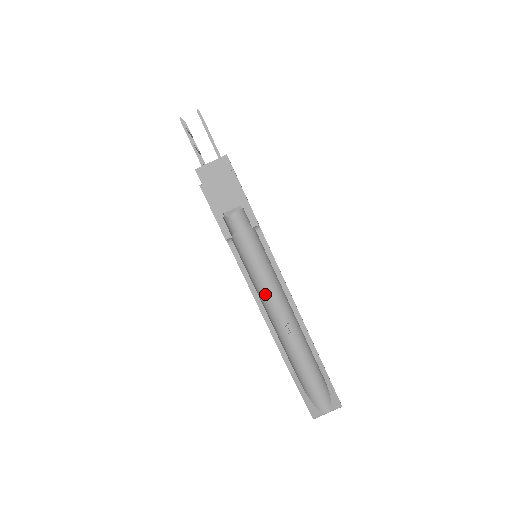
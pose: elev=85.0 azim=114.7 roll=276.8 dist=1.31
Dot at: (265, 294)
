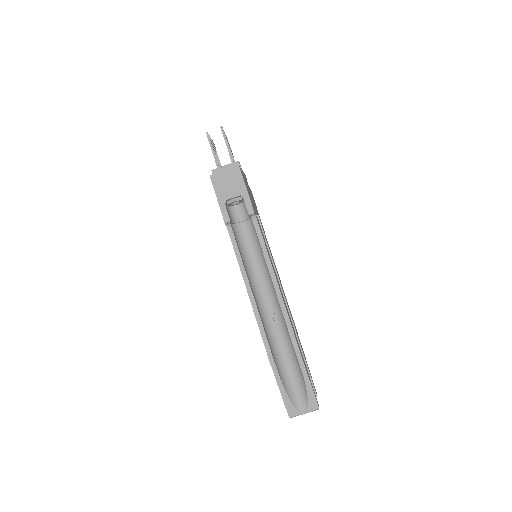
Dot at: (256, 282)
